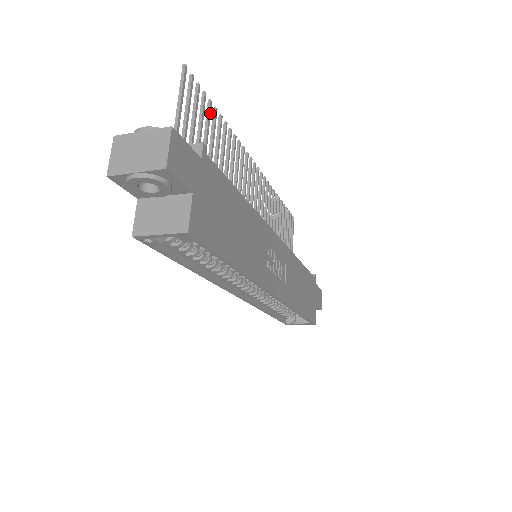
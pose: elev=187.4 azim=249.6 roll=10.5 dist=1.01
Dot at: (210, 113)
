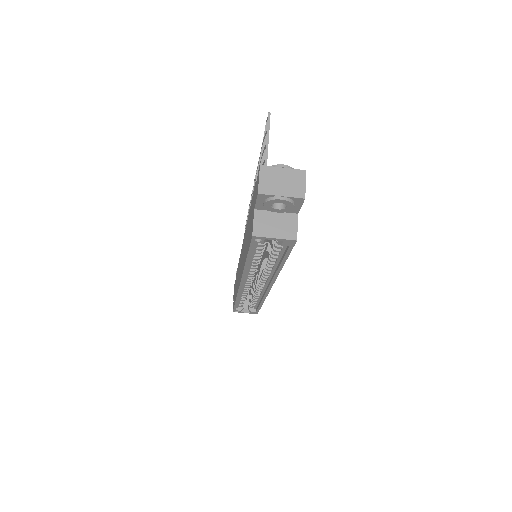
Dot at: occluded
